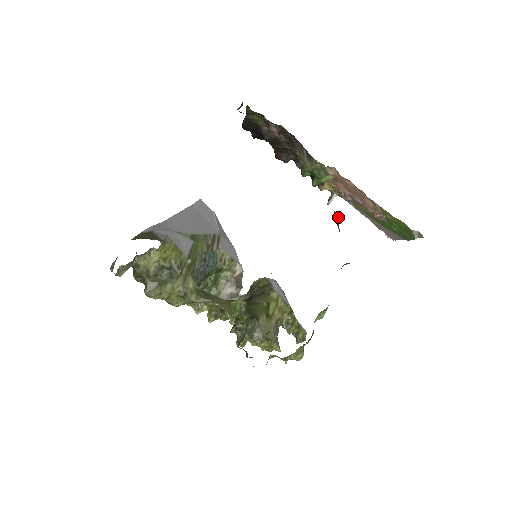
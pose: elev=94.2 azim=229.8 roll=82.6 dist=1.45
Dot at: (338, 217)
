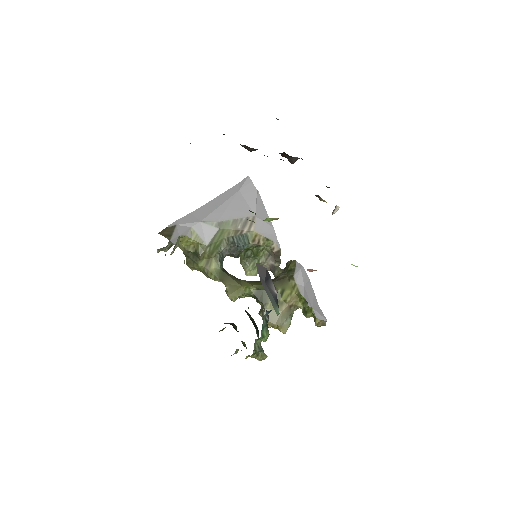
Dot at: occluded
